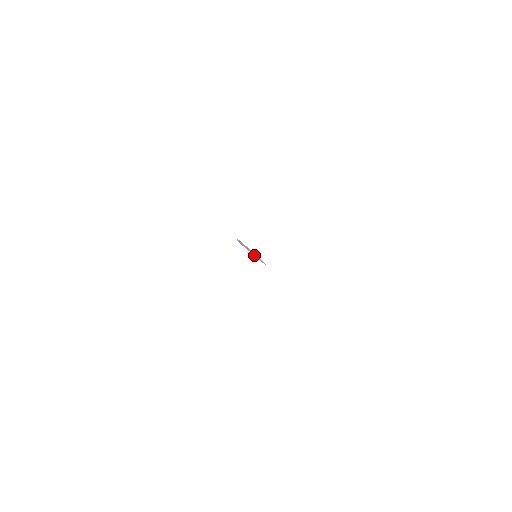
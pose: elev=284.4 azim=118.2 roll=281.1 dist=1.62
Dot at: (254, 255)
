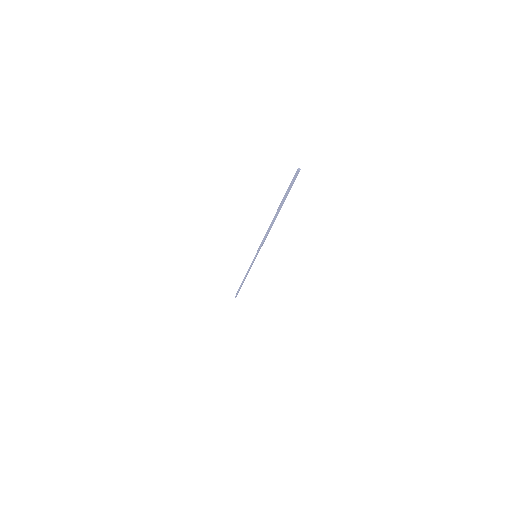
Dot at: (258, 250)
